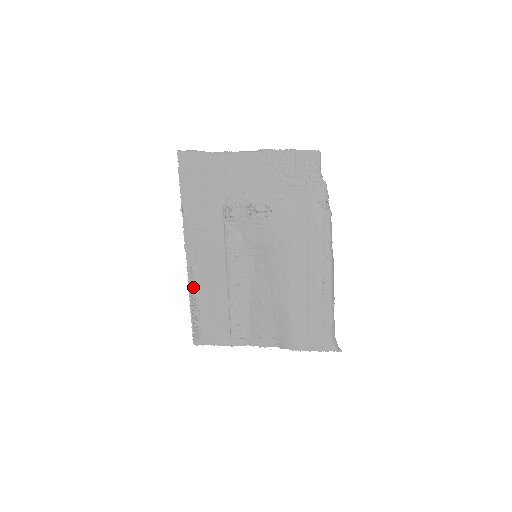
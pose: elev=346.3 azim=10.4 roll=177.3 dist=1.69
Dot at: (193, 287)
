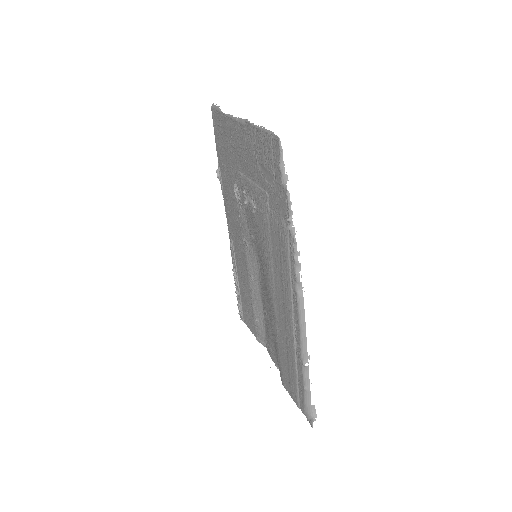
Dot at: (233, 261)
